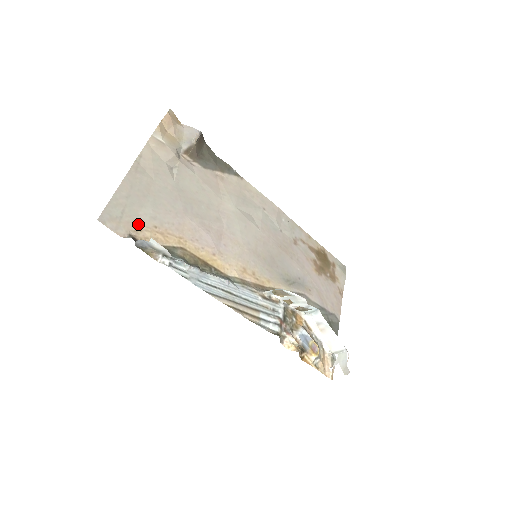
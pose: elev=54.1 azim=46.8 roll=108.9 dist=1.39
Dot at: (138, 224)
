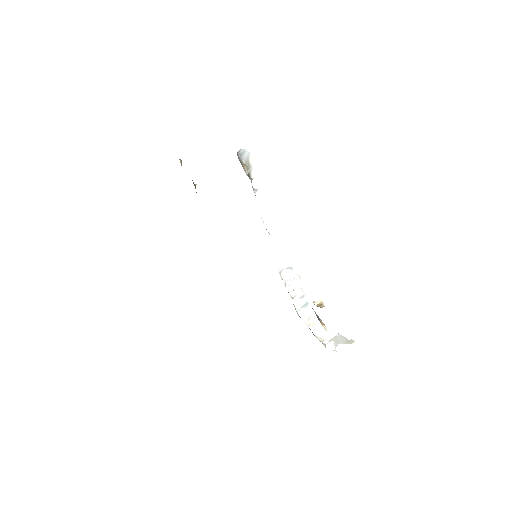
Dot at: occluded
